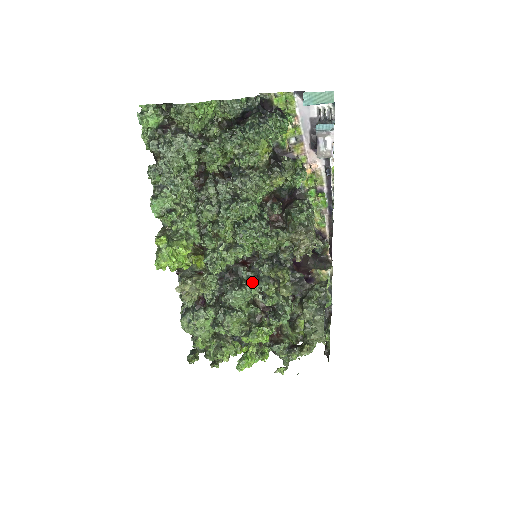
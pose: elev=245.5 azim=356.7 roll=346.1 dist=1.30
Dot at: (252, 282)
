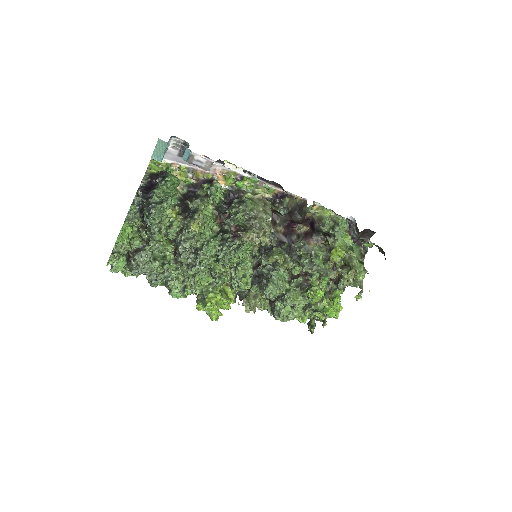
Dot at: (272, 272)
